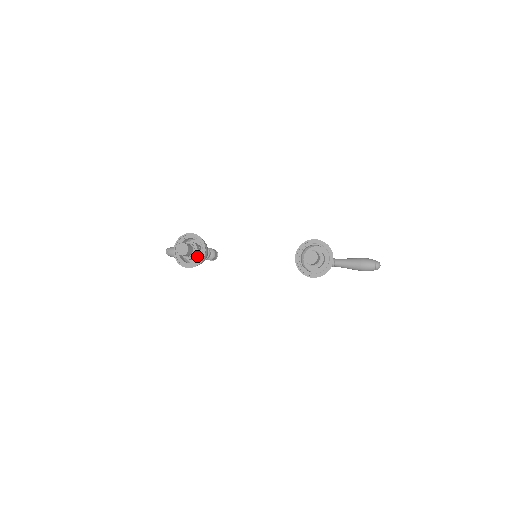
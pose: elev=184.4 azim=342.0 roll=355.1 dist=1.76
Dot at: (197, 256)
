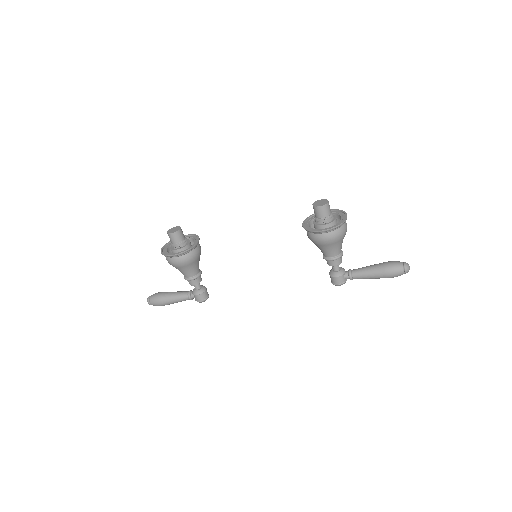
Dot at: occluded
